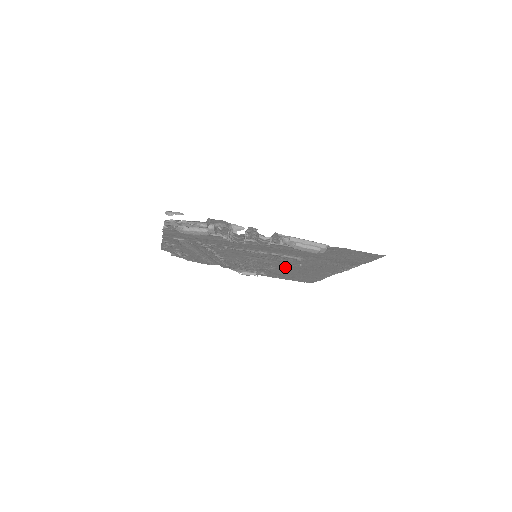
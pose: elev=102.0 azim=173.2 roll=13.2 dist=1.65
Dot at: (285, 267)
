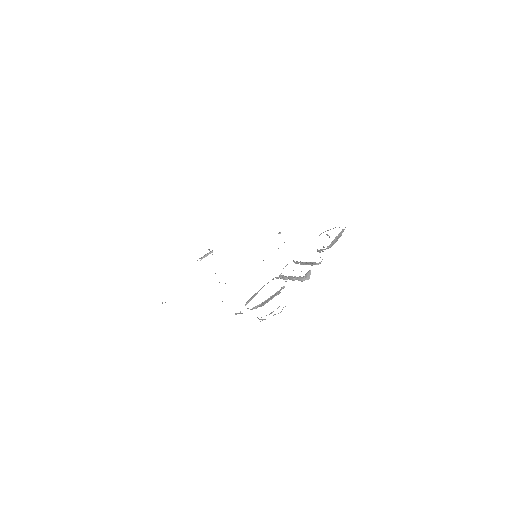
Dot at: occluded
